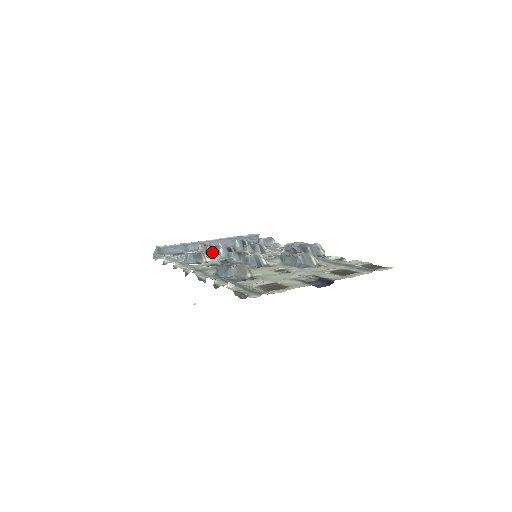
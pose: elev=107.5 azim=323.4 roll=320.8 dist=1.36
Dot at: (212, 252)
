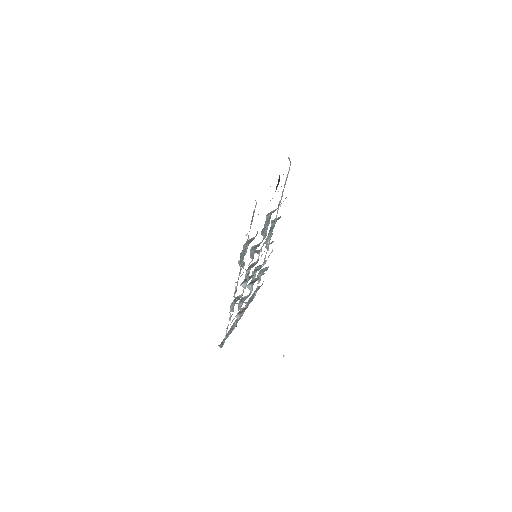
Dot at: (243, 302)
